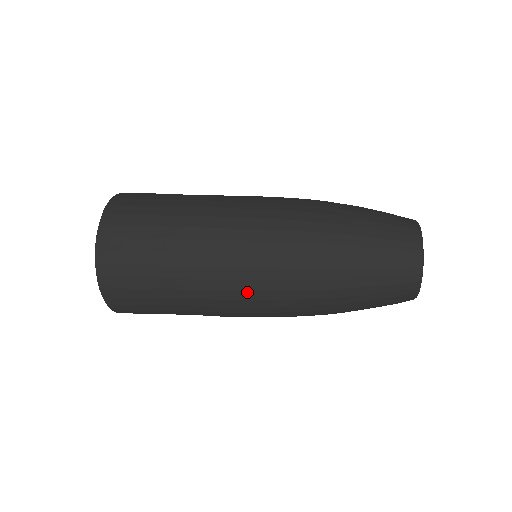
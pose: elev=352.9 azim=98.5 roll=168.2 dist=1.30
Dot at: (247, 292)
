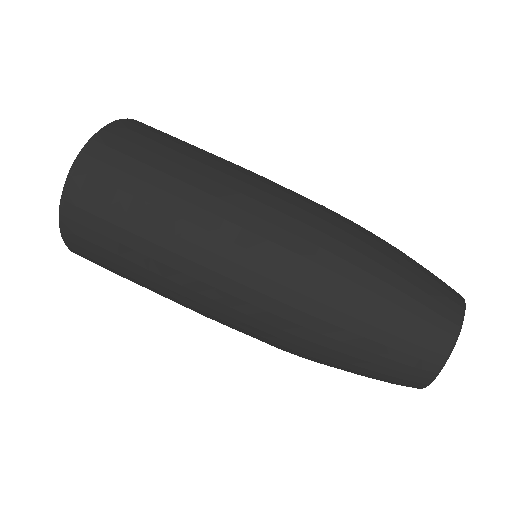
Dot at: (221, 323)
